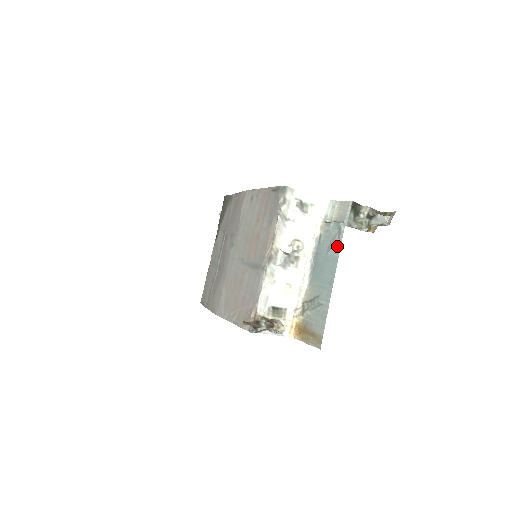
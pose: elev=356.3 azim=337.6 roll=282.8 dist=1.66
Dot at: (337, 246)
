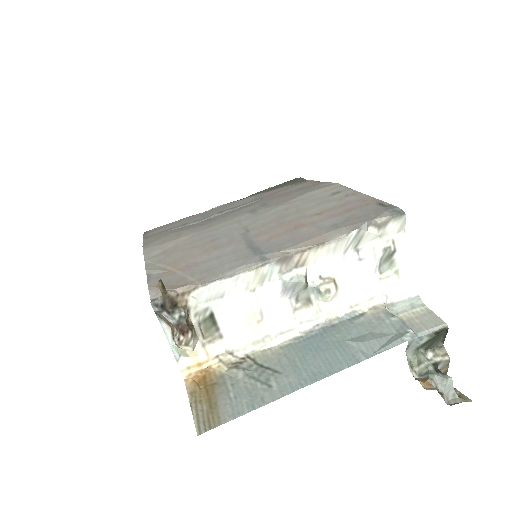
Dot at: (375, 347)
